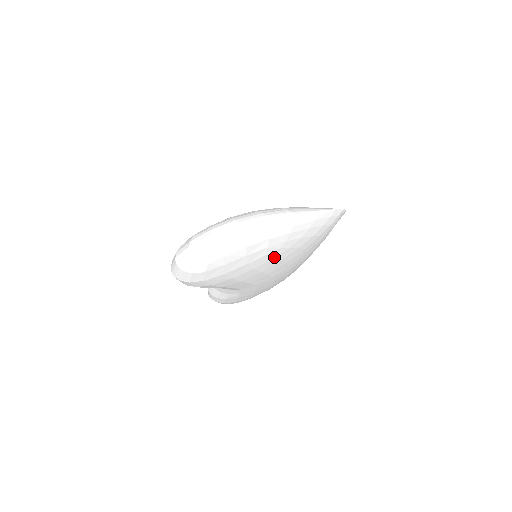
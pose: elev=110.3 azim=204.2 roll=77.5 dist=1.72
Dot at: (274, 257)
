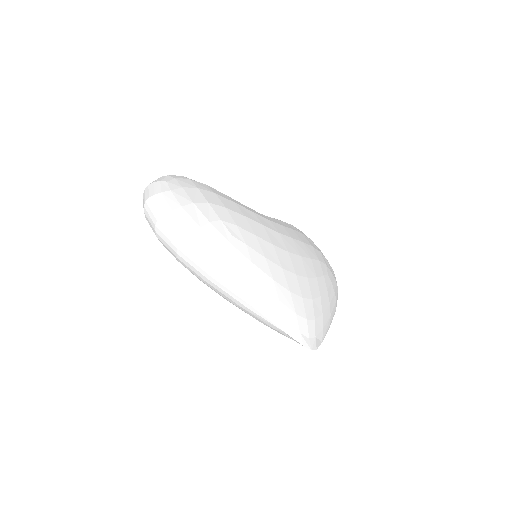
Dot at: occluded
